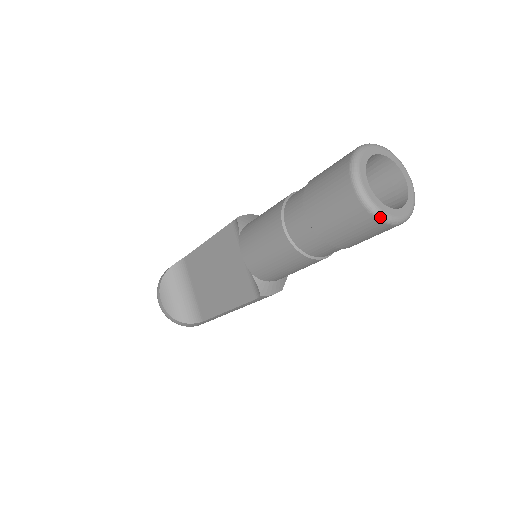
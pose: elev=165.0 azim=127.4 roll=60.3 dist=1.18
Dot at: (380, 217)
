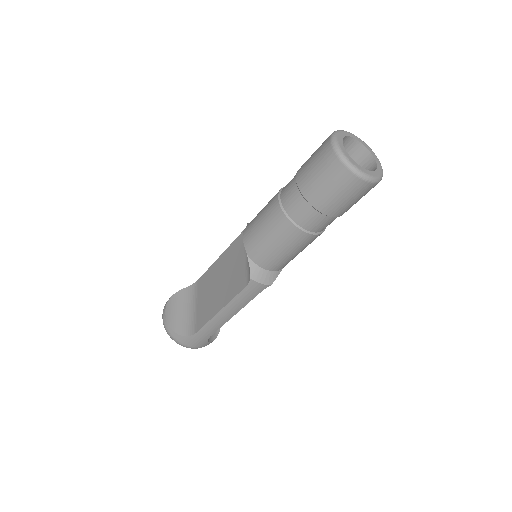
Dot at: (348, 165)
